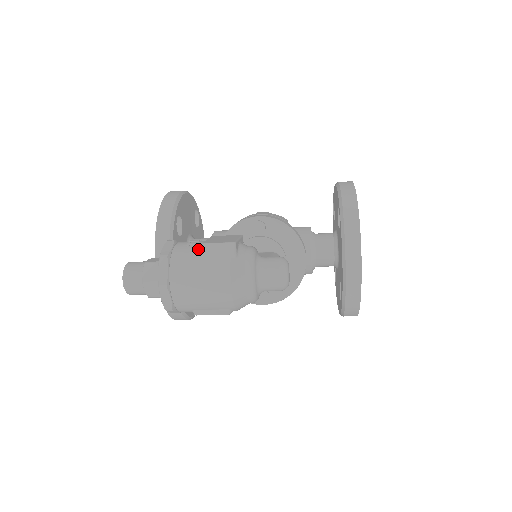
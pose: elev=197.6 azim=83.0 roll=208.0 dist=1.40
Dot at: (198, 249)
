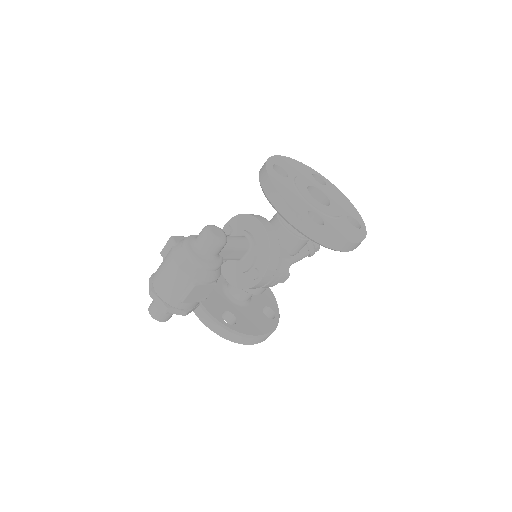
Dot at: occluded
